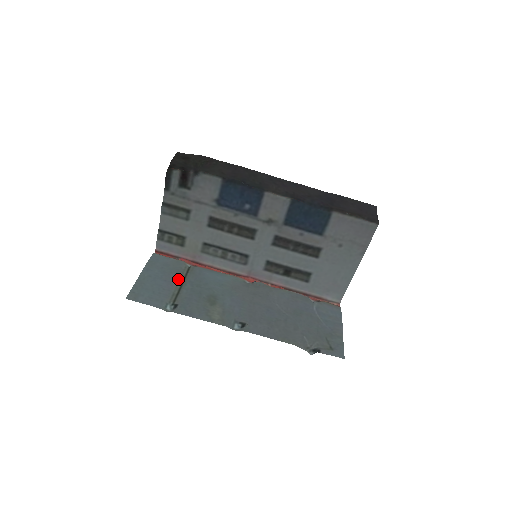
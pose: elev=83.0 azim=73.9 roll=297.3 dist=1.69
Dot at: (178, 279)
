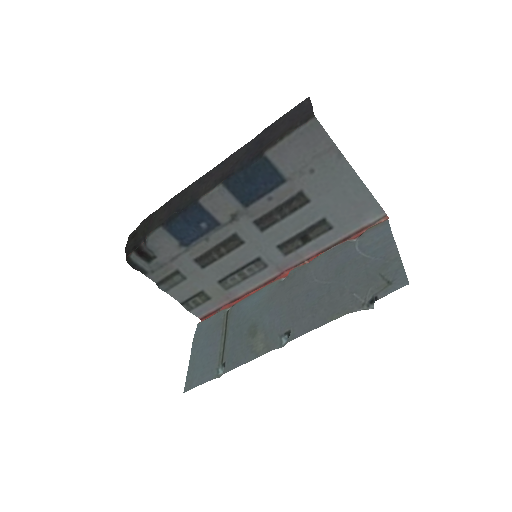
Dot at: (220, 334)
